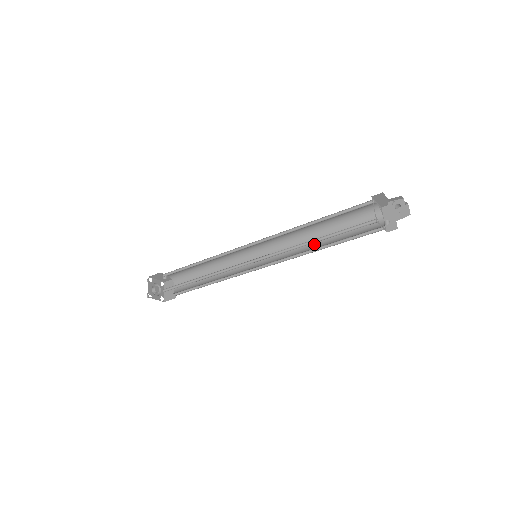
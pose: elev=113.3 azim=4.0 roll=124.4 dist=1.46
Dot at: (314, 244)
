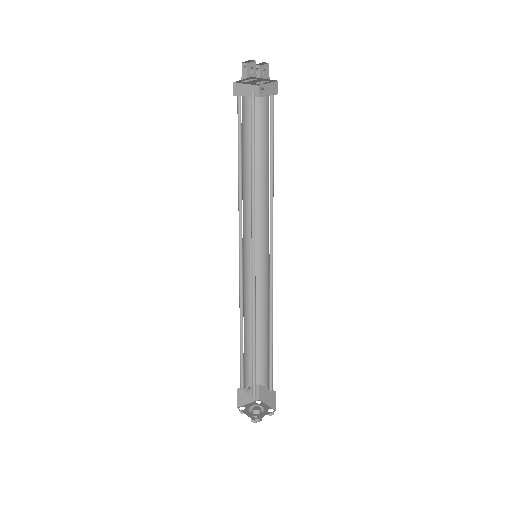
Dot at: (267, 183)
